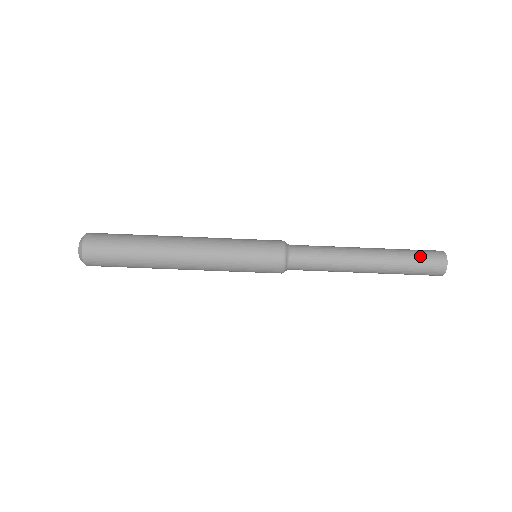
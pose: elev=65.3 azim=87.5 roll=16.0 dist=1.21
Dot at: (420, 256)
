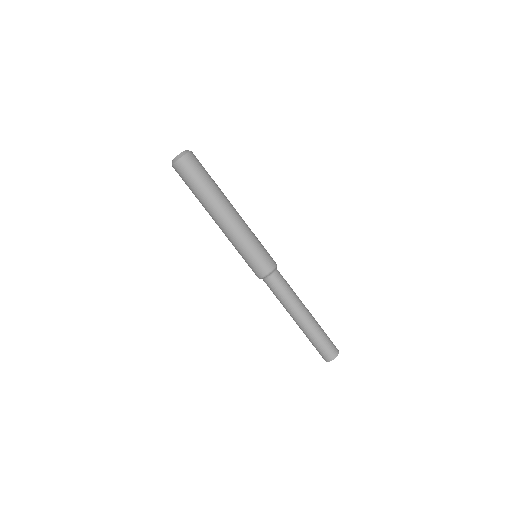
Dot at: (329, 339)
